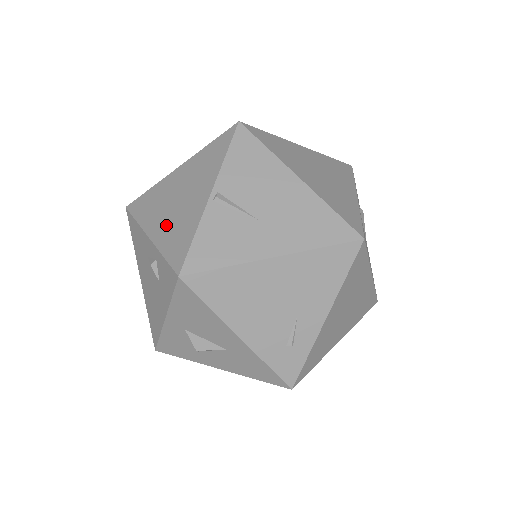
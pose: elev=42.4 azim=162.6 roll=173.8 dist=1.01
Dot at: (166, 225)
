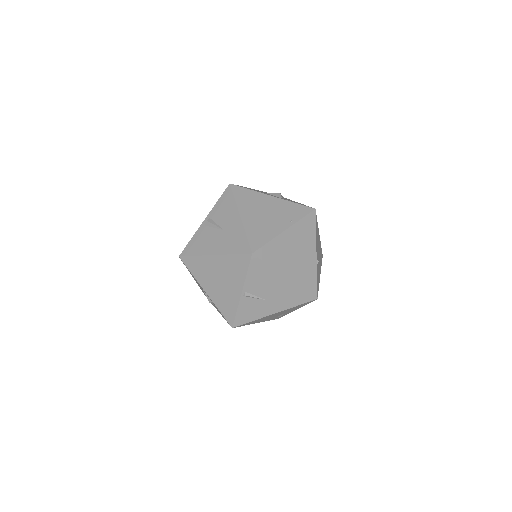
Dot at: (216, 293)
